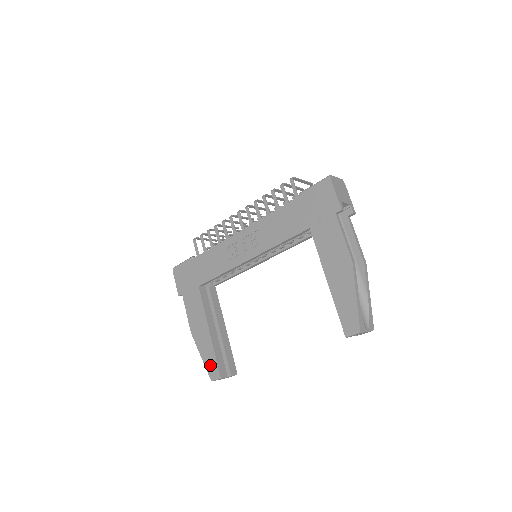
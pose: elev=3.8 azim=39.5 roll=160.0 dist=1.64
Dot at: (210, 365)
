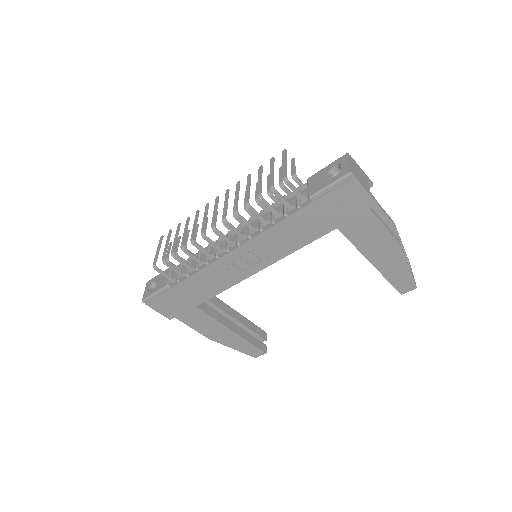
Dot at: (248, 351)
